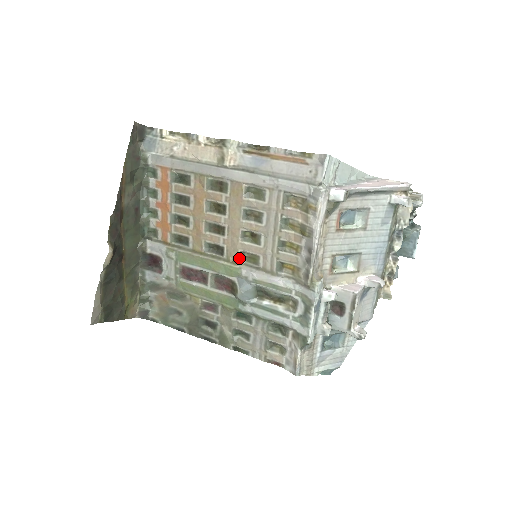
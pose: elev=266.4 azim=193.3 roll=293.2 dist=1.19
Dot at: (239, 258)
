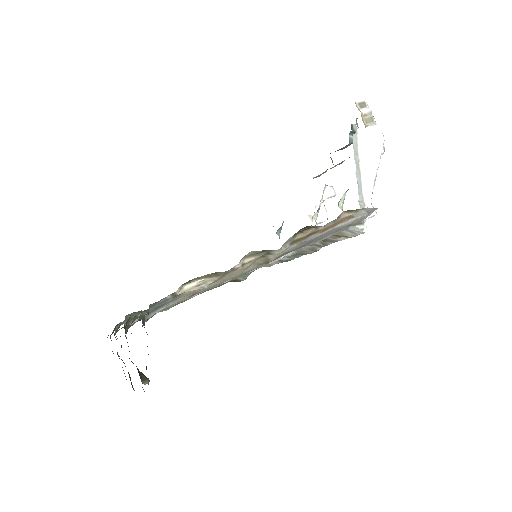
Dot at: occluded
